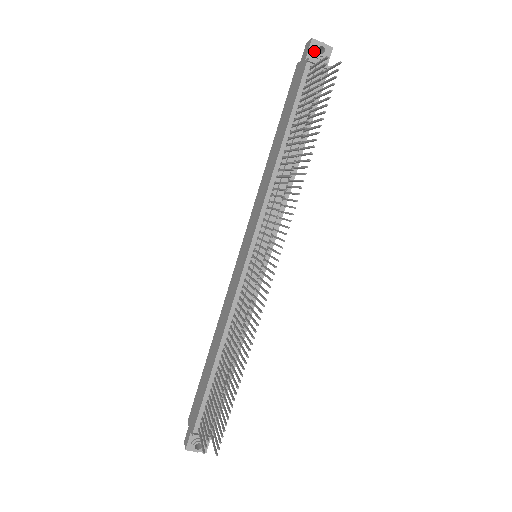
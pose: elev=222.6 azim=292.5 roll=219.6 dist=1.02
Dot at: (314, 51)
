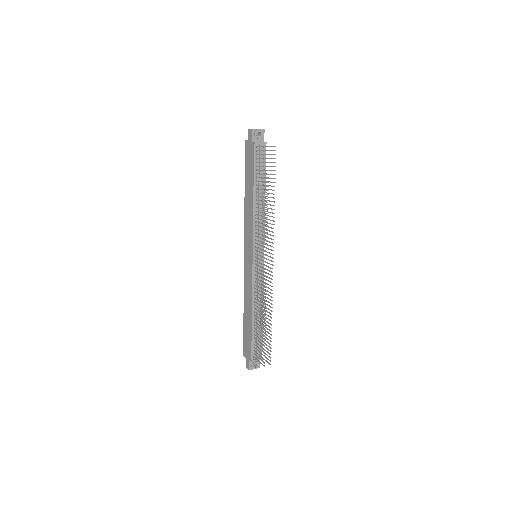
Dot at: (255, 135)
